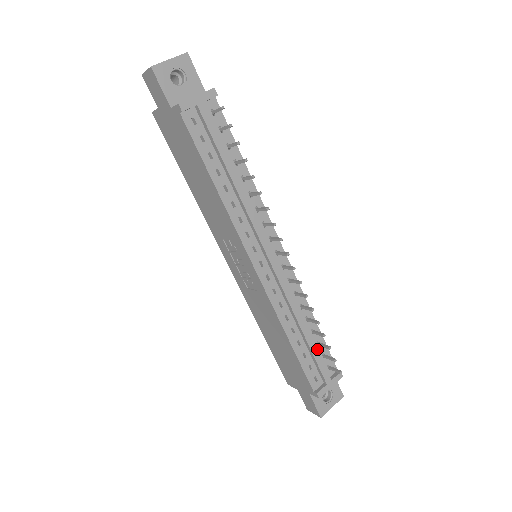
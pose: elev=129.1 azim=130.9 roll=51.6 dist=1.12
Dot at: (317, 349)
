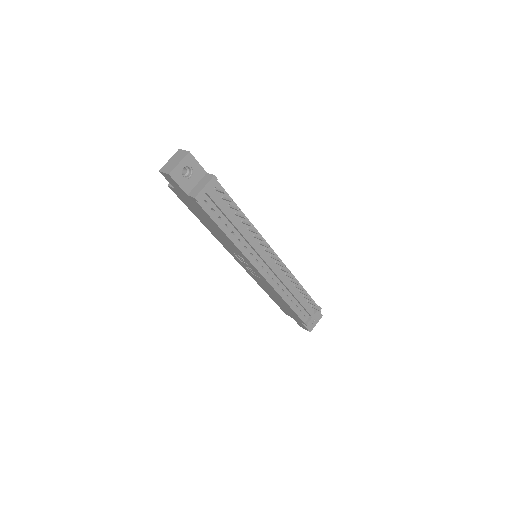
Dot at: (304, 300)
